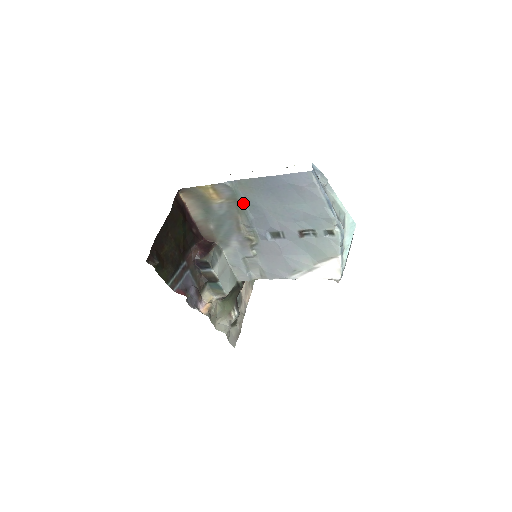
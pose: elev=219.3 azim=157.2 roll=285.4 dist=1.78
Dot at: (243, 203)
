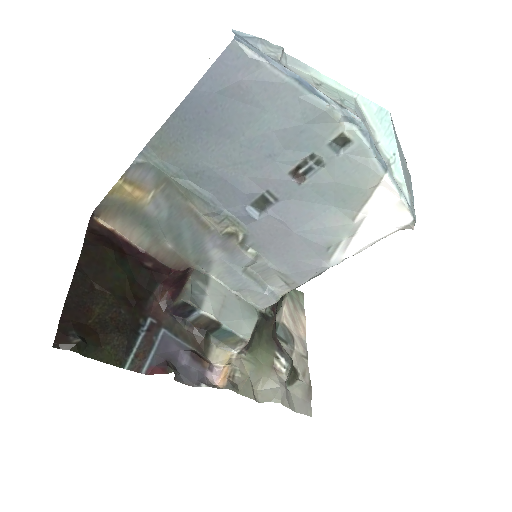
Dot at: (181, 179)
